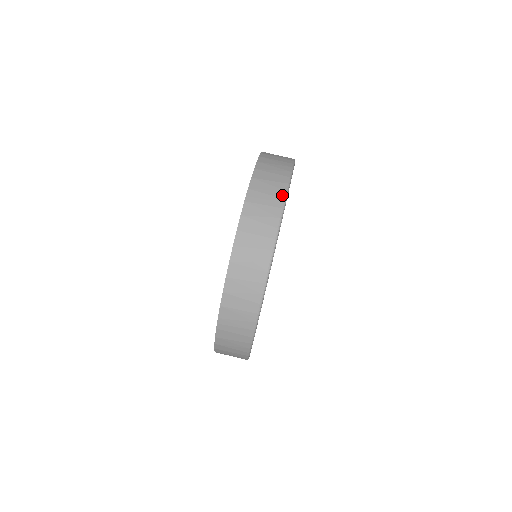
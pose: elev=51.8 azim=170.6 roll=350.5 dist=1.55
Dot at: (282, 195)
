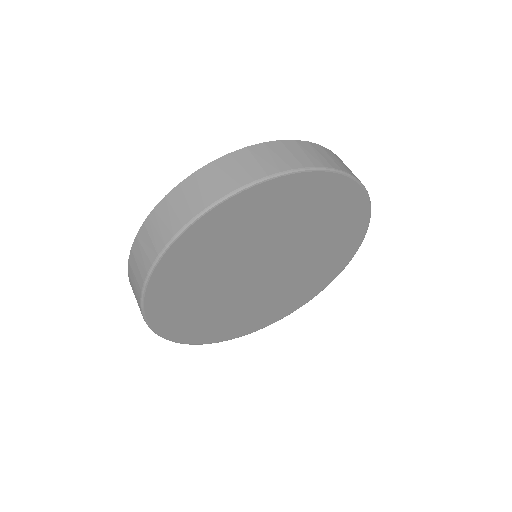
Dot at: (317, 164)
